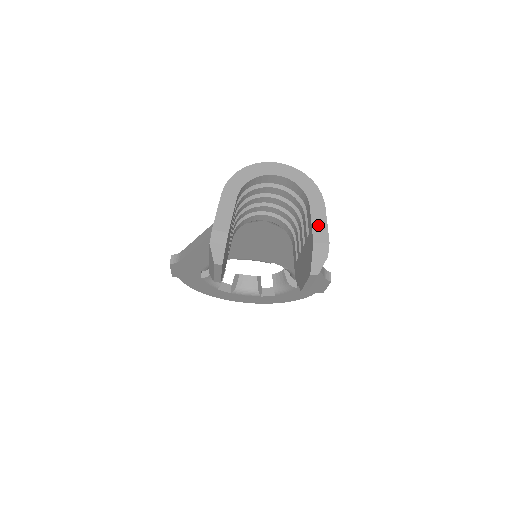
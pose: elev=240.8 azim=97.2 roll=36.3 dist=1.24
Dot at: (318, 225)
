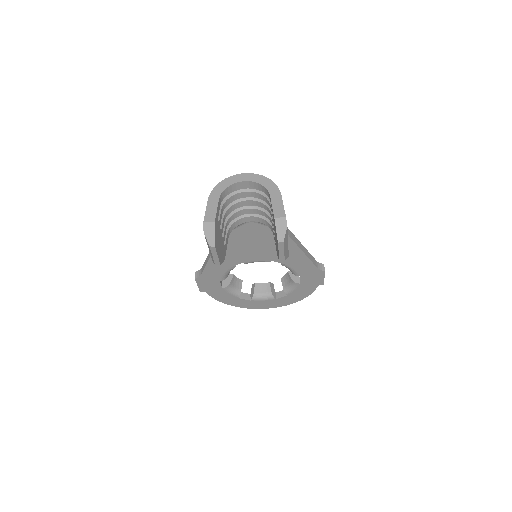
Dot at: (277, 207)
